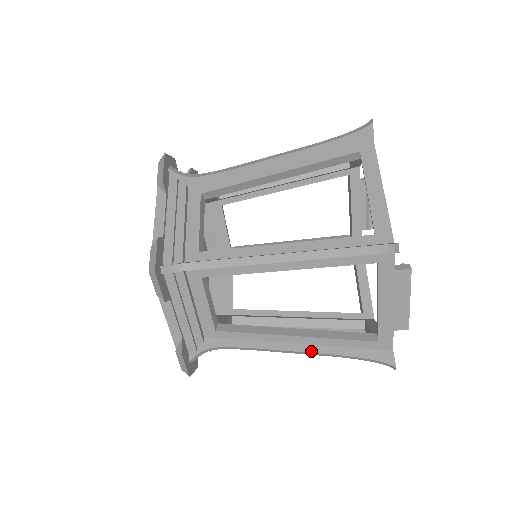
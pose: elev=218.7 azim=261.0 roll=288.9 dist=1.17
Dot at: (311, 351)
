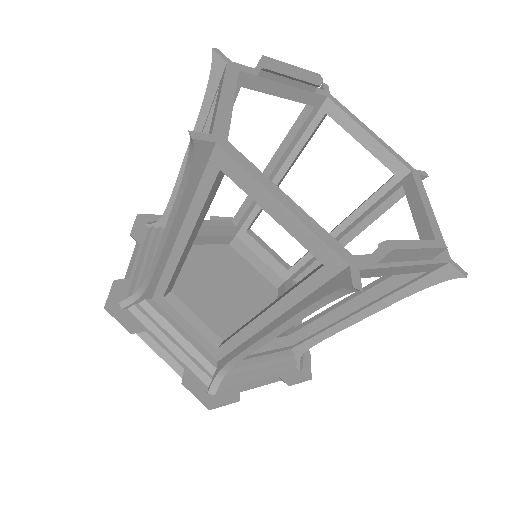
Dot at: (377, 310)
